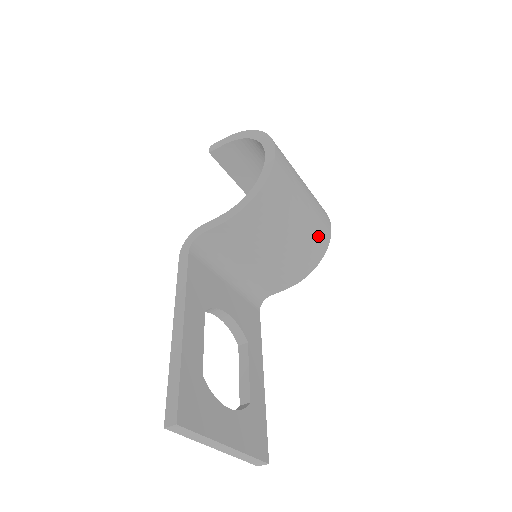
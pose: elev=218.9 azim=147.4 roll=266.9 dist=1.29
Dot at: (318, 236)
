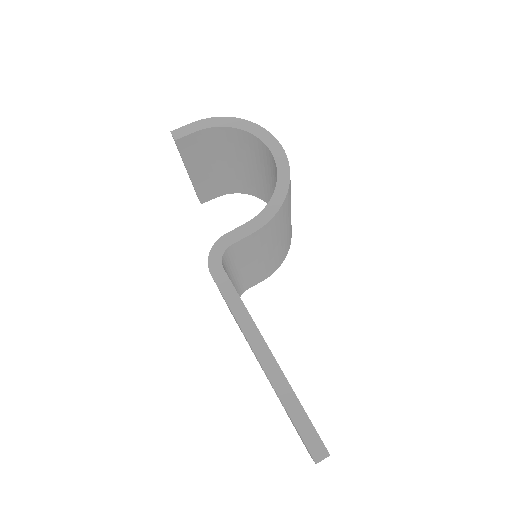
Dot at: (291, 225)
